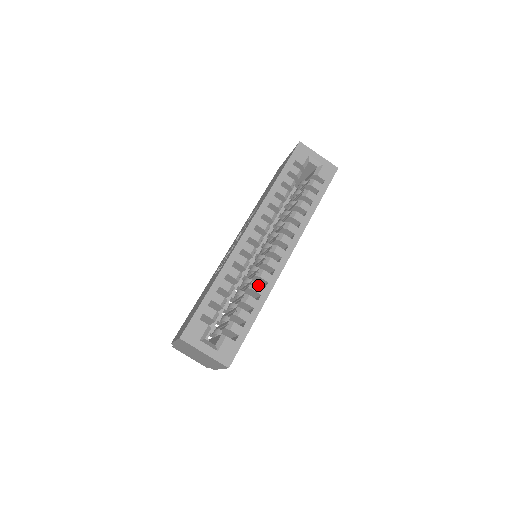
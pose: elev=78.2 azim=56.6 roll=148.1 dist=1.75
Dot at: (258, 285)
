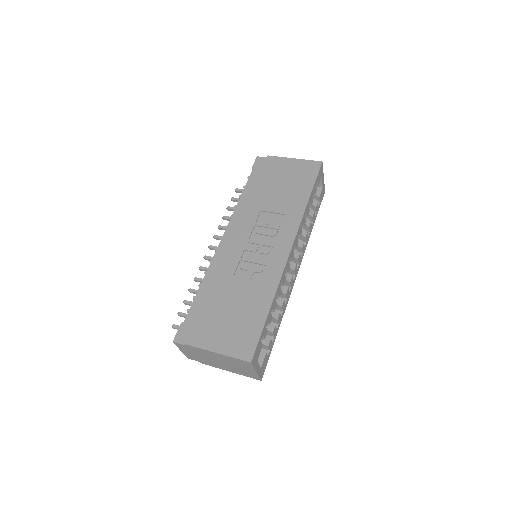
Dot at: (284, 302)
